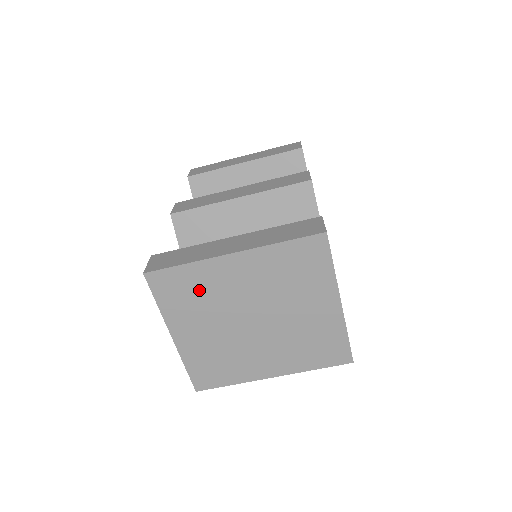
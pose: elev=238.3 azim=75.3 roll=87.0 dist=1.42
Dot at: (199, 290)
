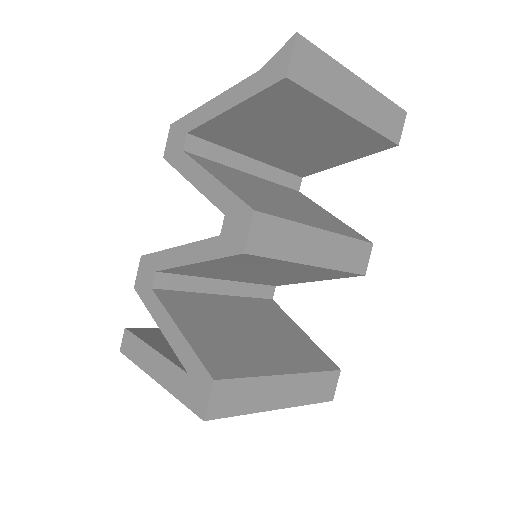
Dot at: occluded
